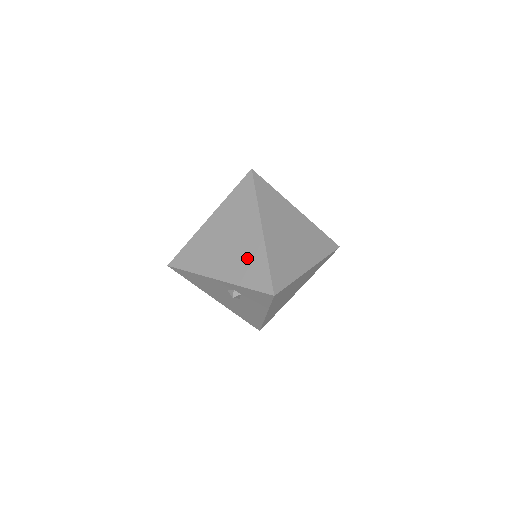
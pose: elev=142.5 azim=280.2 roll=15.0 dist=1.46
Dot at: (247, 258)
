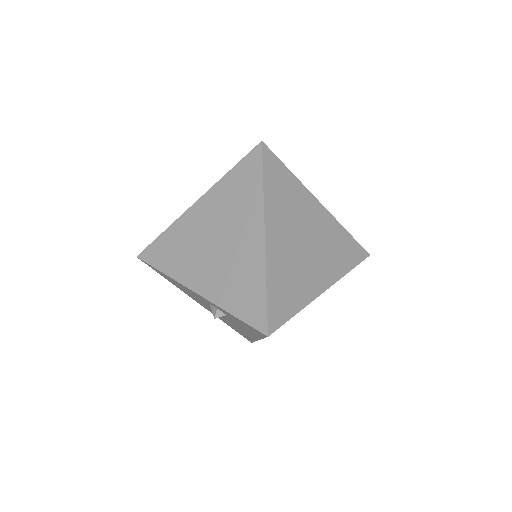
Dot at: (238, 272)
